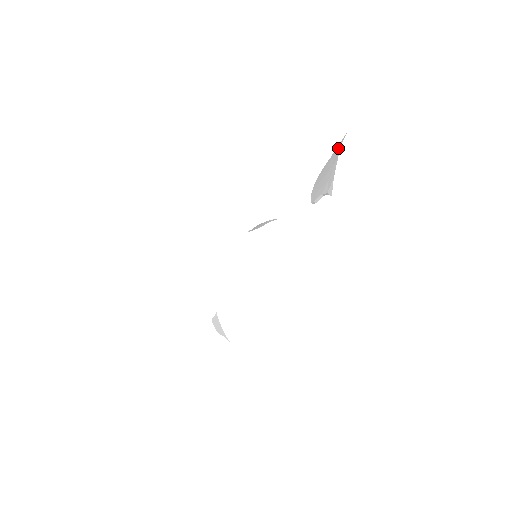
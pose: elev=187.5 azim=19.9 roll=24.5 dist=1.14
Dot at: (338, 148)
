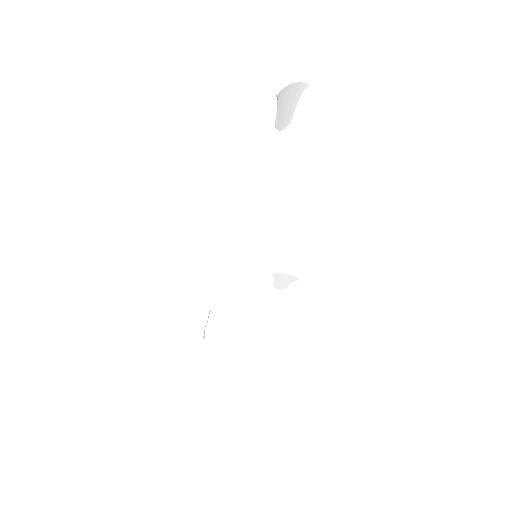
Dot at: (298, 87)
